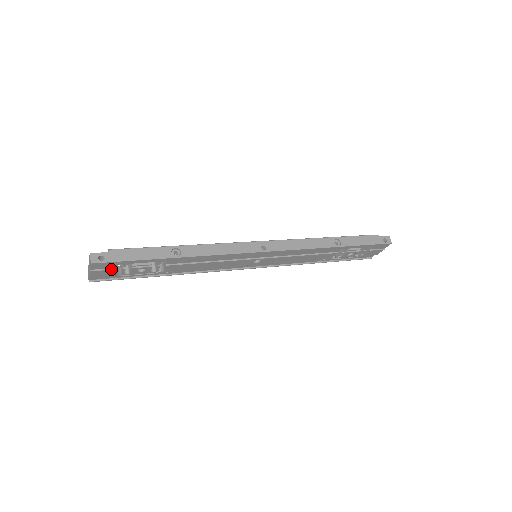
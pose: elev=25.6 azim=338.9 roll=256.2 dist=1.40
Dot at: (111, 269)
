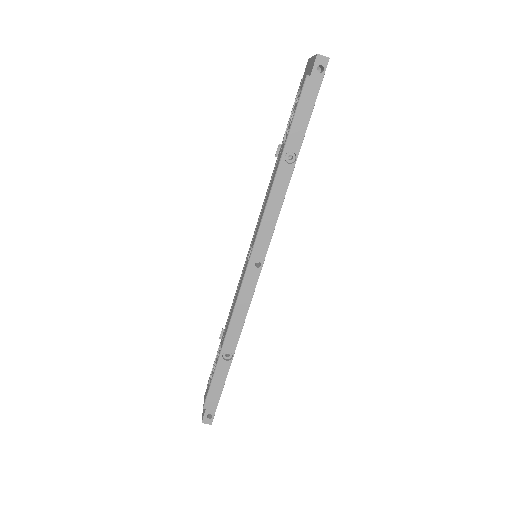
Dot at: occluded
